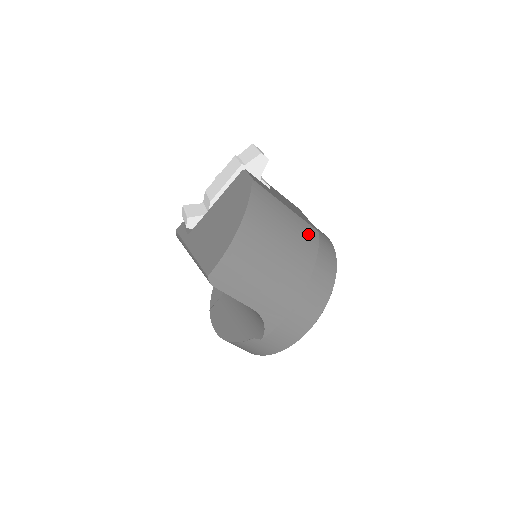
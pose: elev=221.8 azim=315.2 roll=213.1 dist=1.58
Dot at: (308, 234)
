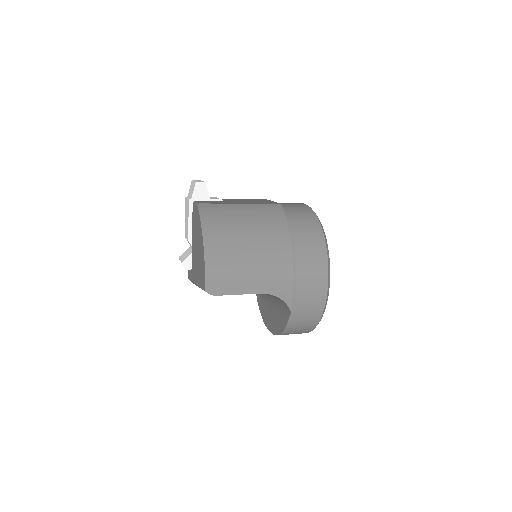
Dot at: (270, 211)
